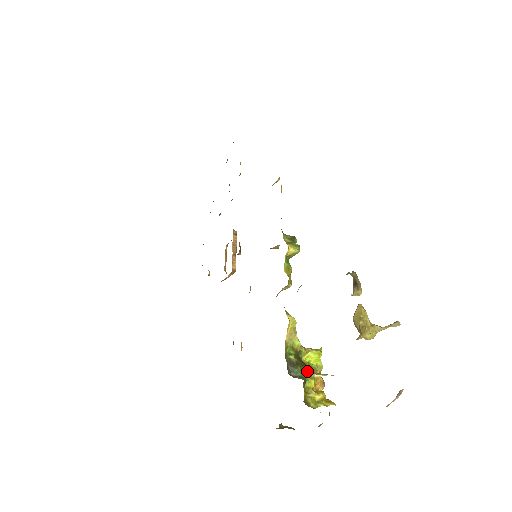
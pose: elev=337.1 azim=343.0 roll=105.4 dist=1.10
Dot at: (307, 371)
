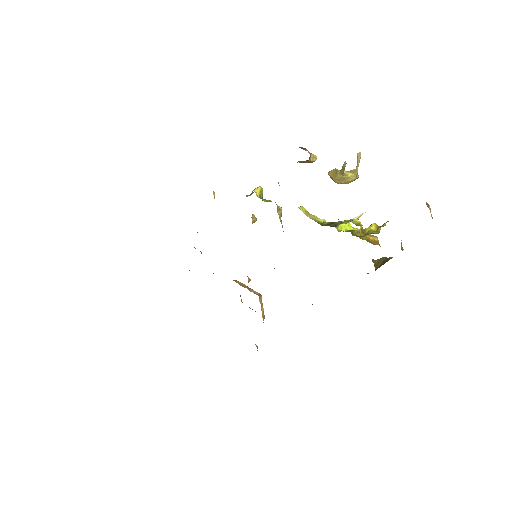
Dot at: (346, 222)
